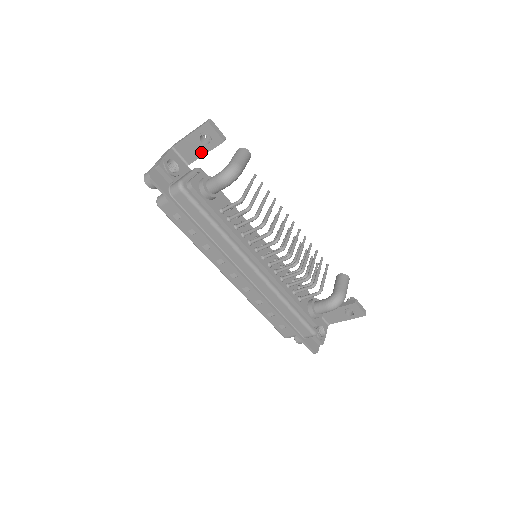
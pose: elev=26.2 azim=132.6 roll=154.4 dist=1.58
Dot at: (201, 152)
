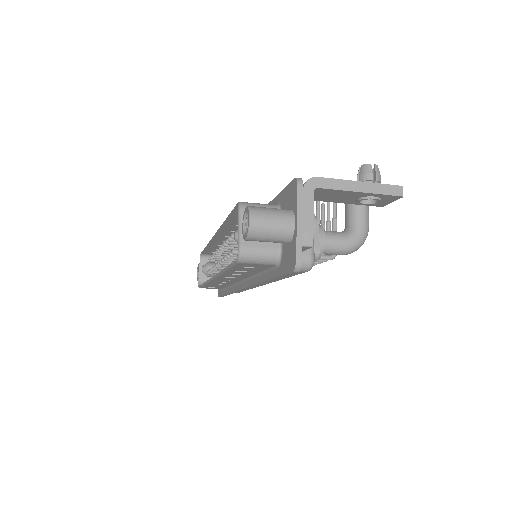
Dot at: (341, 201)
